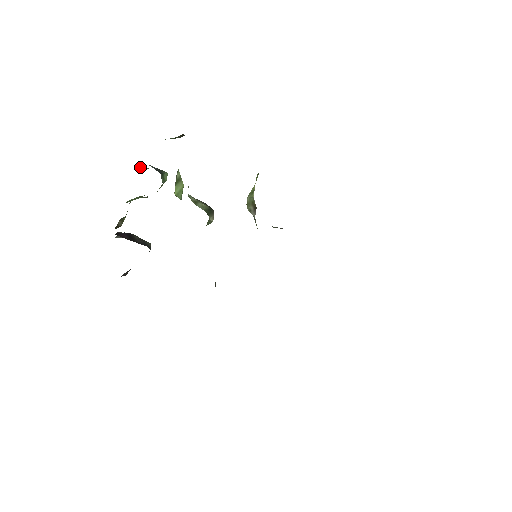
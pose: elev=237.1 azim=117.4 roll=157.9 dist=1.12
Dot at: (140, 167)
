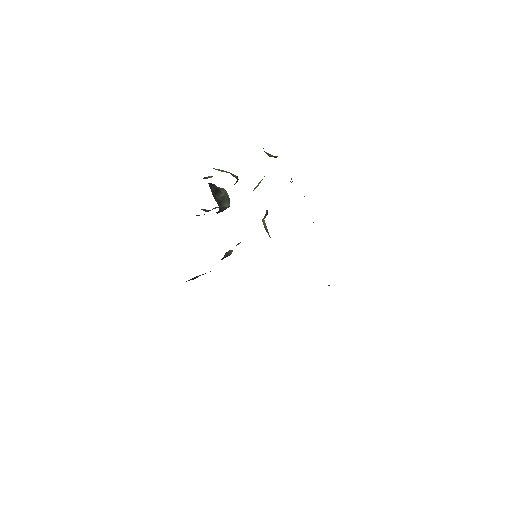
Dot at: occluded
